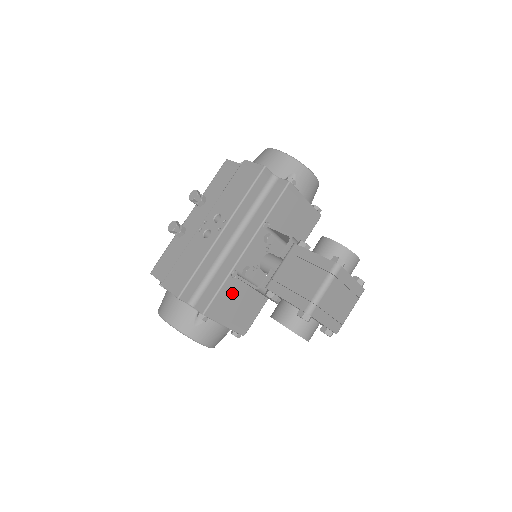
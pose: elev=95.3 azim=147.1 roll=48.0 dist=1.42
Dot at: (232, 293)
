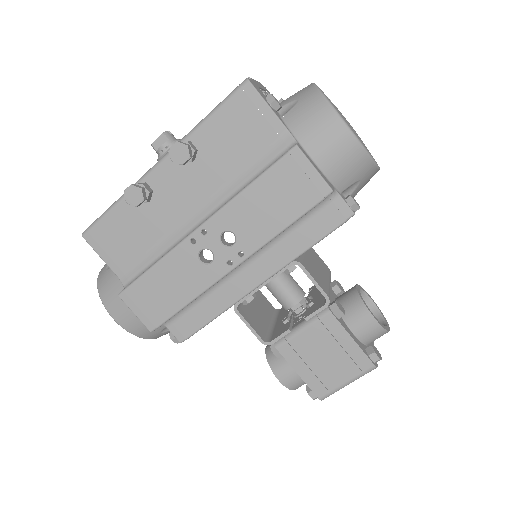
Dot at: occluded
